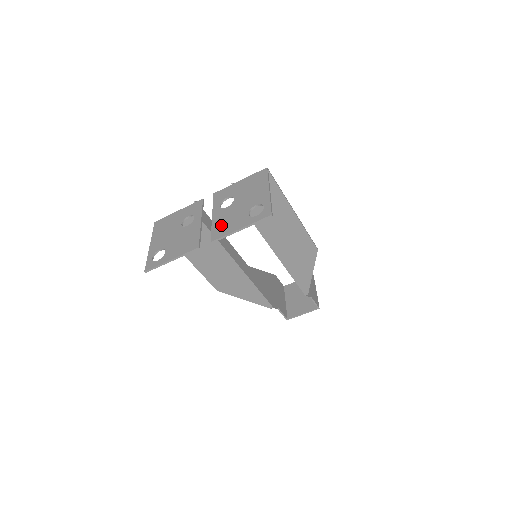
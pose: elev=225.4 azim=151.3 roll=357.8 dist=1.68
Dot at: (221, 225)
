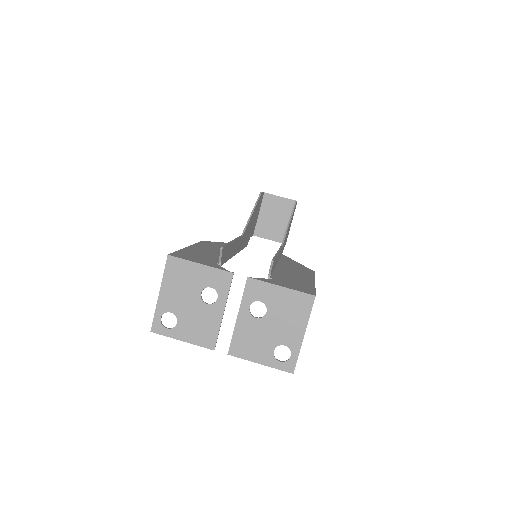
Dot at: (243, 341)
